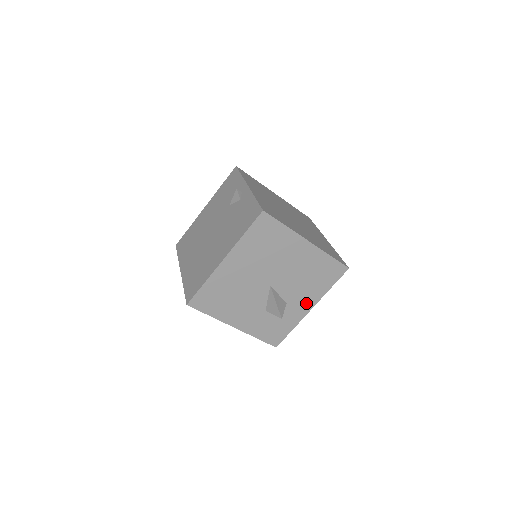
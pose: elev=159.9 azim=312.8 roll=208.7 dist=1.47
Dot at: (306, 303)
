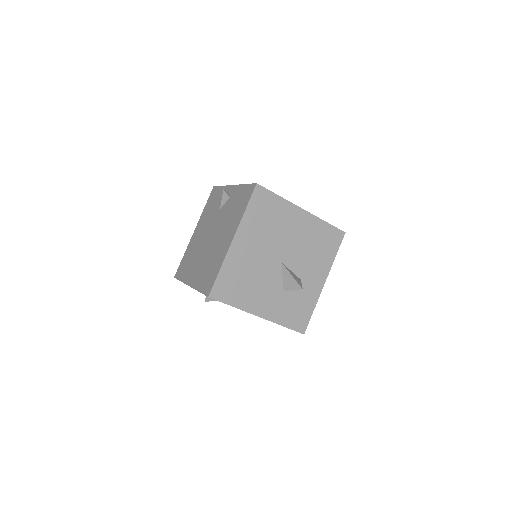
Dot at: (318, 277)
